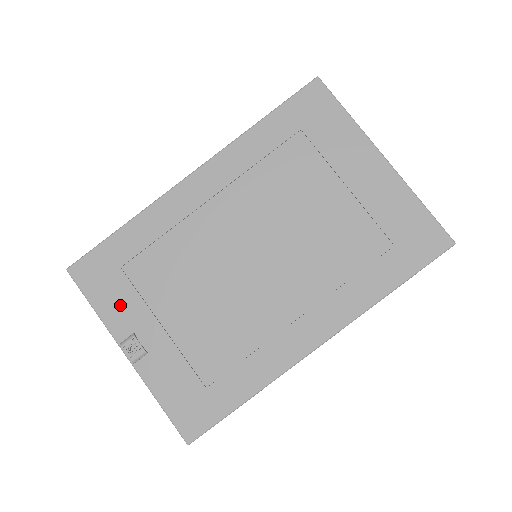
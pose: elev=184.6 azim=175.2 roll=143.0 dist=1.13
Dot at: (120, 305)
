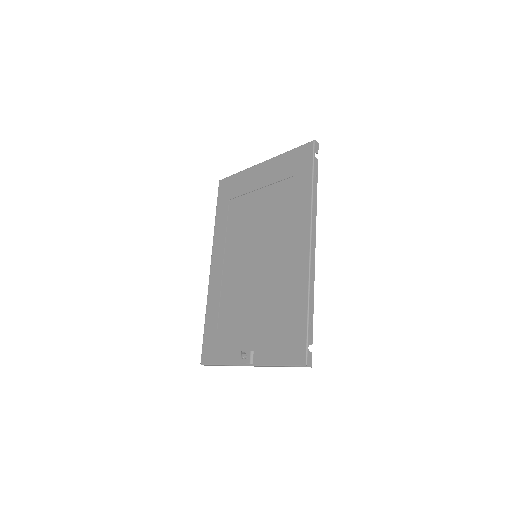
Dot at: (228, 348)
